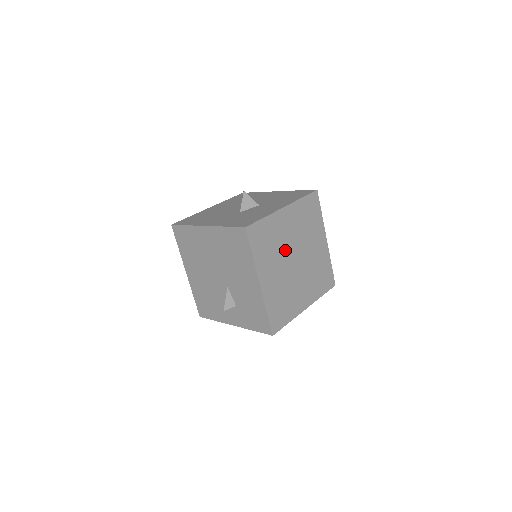
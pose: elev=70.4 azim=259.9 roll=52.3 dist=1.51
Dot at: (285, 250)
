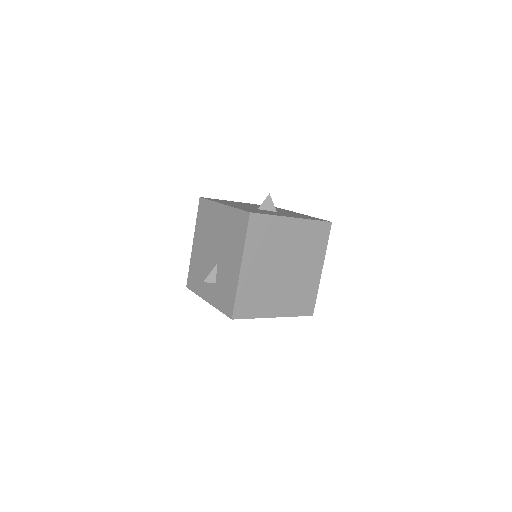
Dot at: (278, 254)
